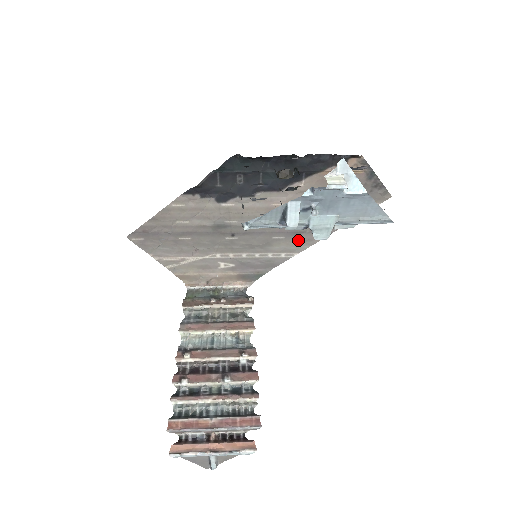
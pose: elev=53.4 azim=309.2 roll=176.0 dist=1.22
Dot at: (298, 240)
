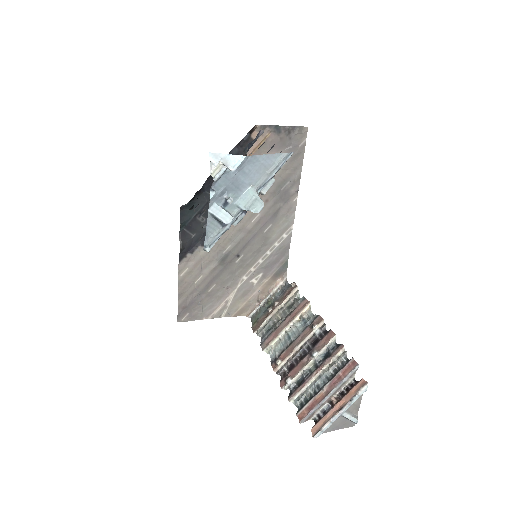
Dot at: (282, 217)
